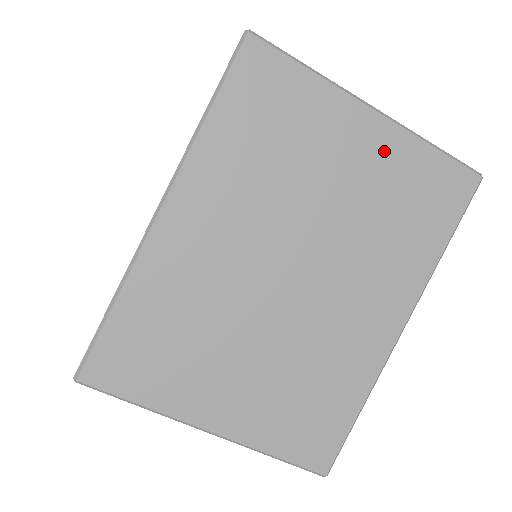
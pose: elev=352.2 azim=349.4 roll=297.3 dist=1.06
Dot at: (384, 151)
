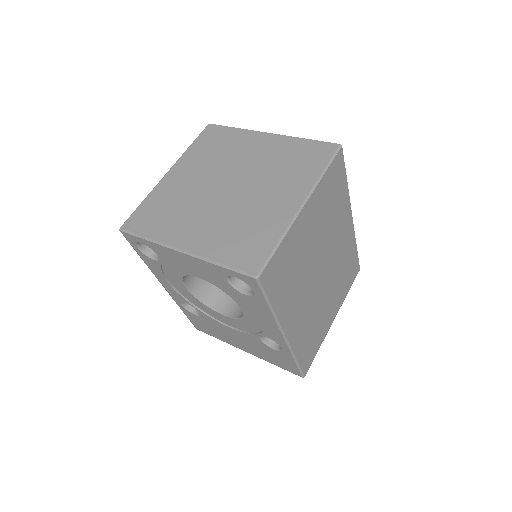
Dot at: (315, 206)
